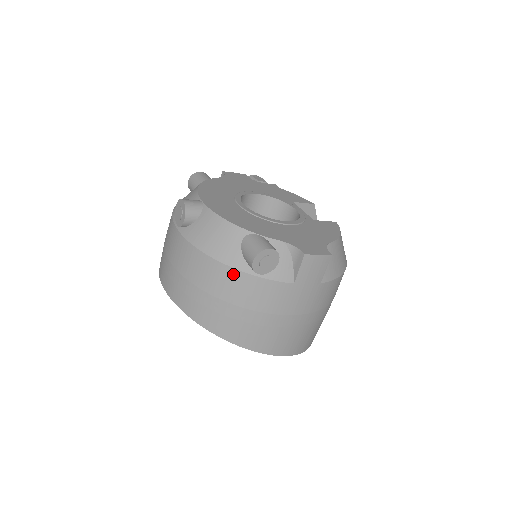
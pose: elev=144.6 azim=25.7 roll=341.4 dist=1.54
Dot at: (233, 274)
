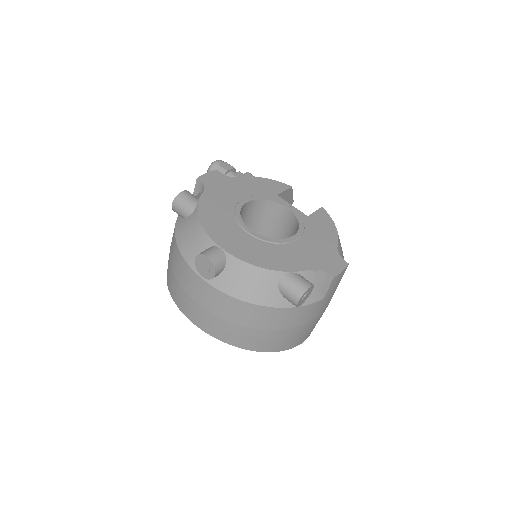
Dot at: (276, 312)
